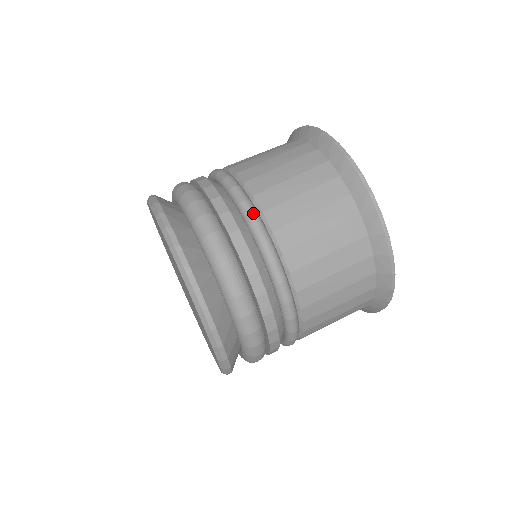
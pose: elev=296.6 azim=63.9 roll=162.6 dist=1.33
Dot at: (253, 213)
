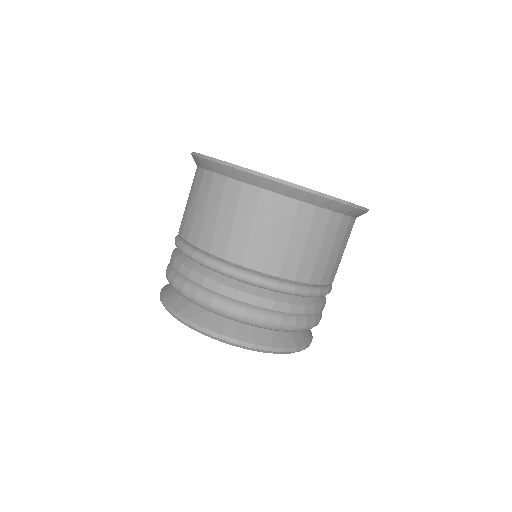
Dot at: (291, 288)
